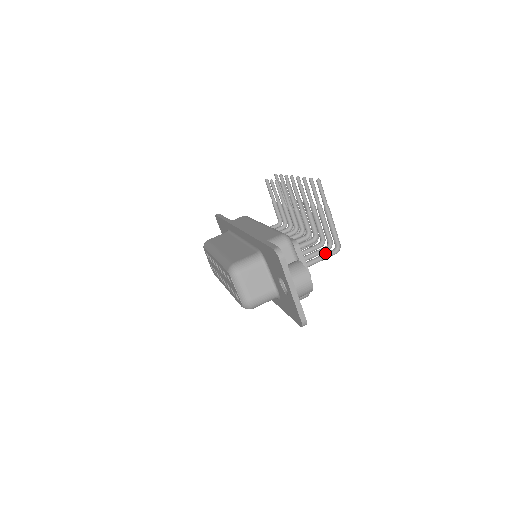
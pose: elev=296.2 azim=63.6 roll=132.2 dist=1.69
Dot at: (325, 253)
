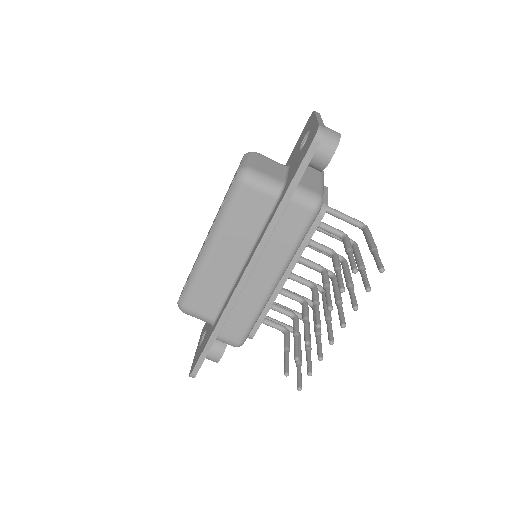
Dot at: occluded
